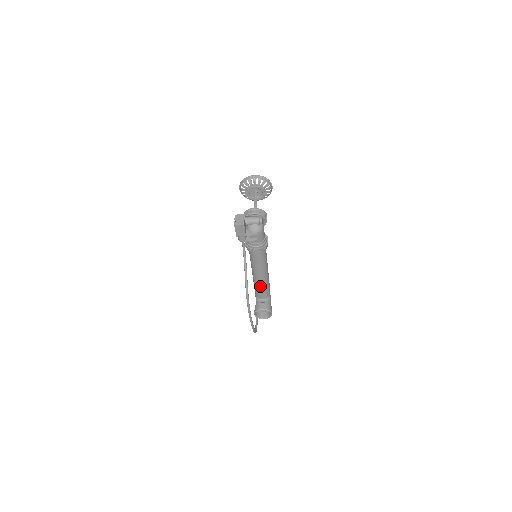
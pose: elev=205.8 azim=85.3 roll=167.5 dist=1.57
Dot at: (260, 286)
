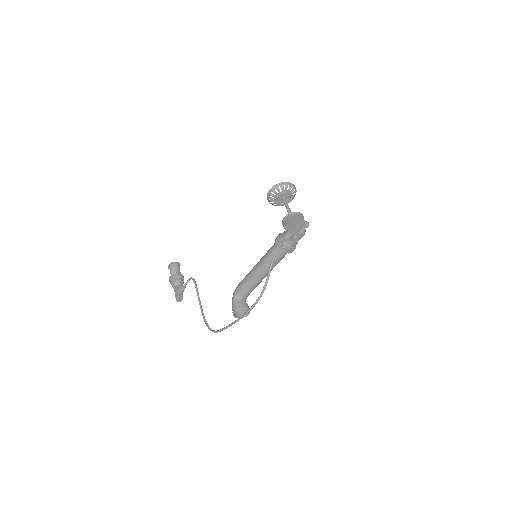
Dot at: (254, 285)
